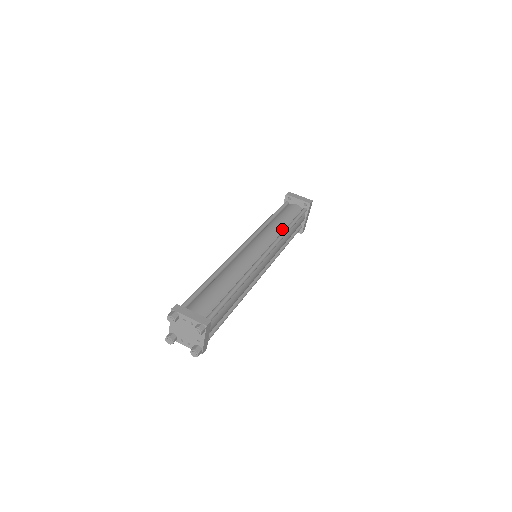
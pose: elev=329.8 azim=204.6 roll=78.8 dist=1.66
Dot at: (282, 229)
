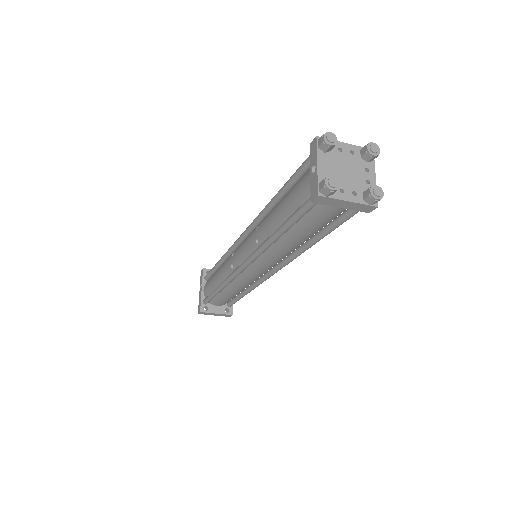
Dot at: occluded
